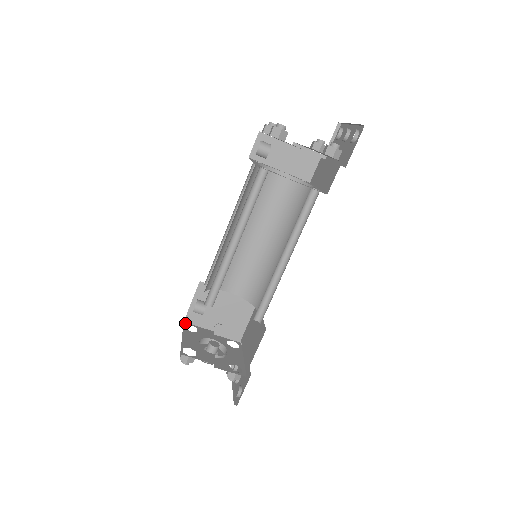
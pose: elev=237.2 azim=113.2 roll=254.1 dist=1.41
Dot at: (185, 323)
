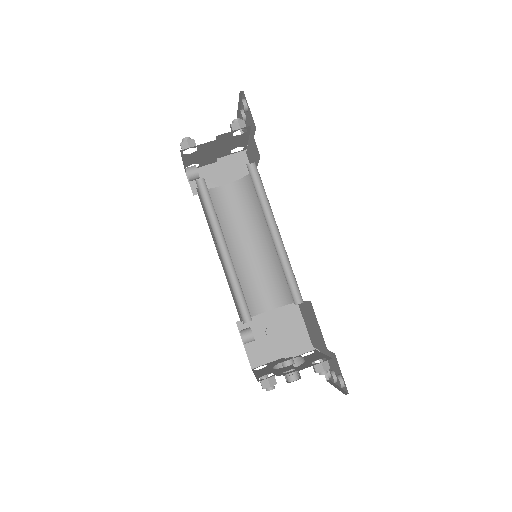
Dot at: (253, 369)
